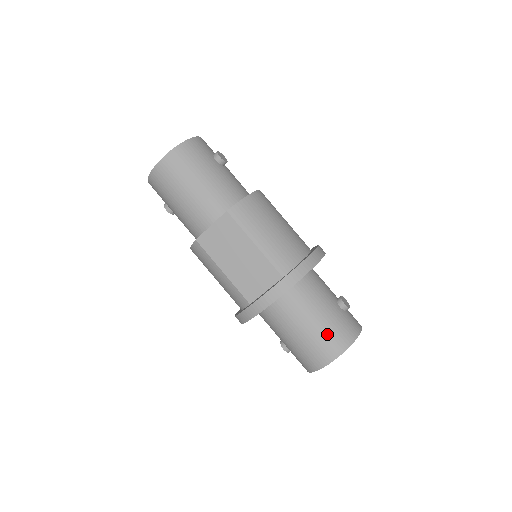
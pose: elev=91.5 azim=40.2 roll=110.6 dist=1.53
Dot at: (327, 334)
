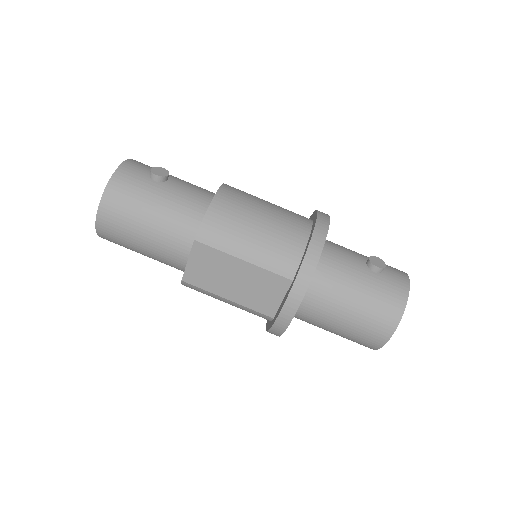
Dot at: (372, 312)
